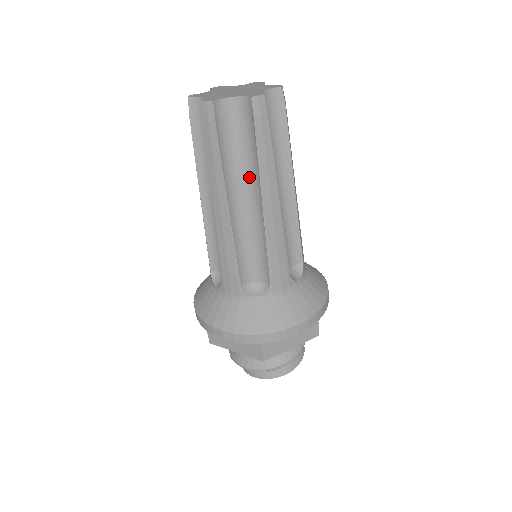
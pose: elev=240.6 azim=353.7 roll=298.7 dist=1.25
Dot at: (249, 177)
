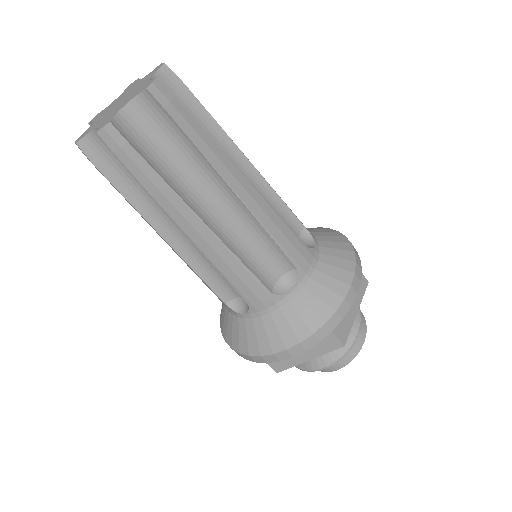
Dot at: (201, 177)
